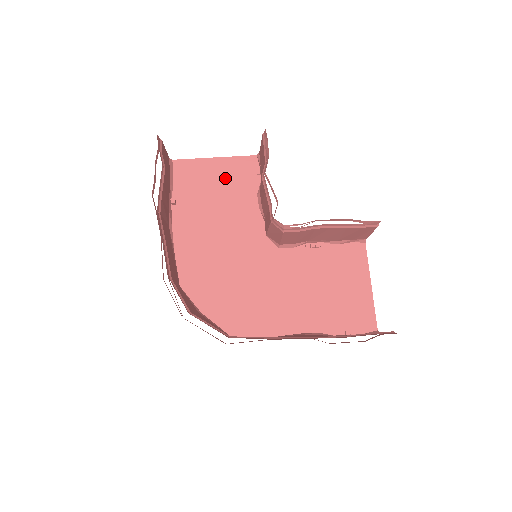
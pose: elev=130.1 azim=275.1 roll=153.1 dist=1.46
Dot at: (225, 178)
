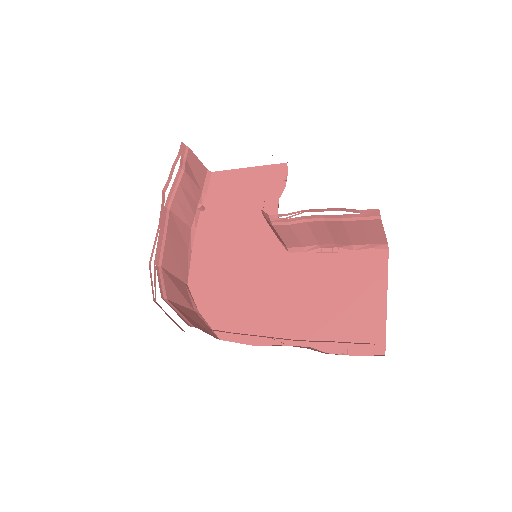
Dot at: (253, 185)
